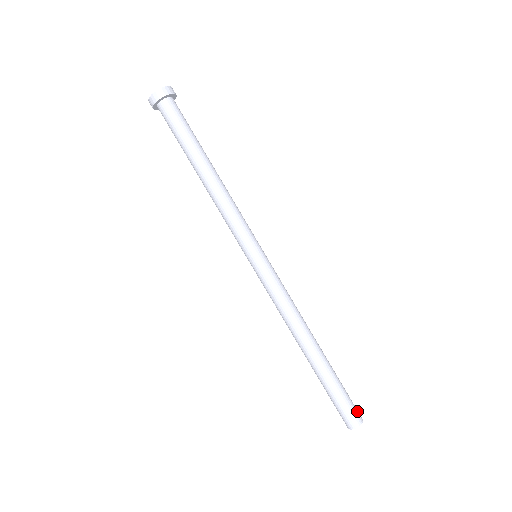
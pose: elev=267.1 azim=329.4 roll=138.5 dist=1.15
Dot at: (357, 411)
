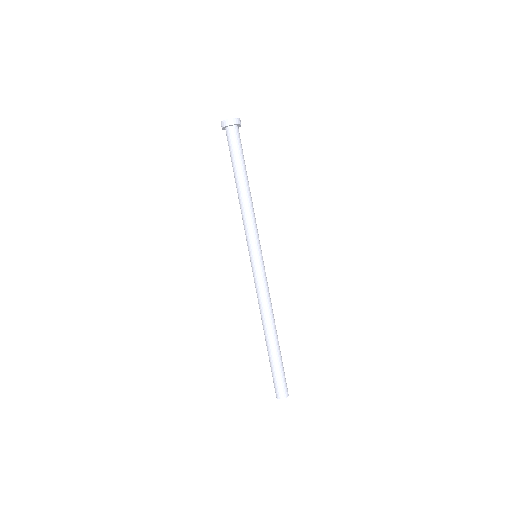
Dot at: occluded
